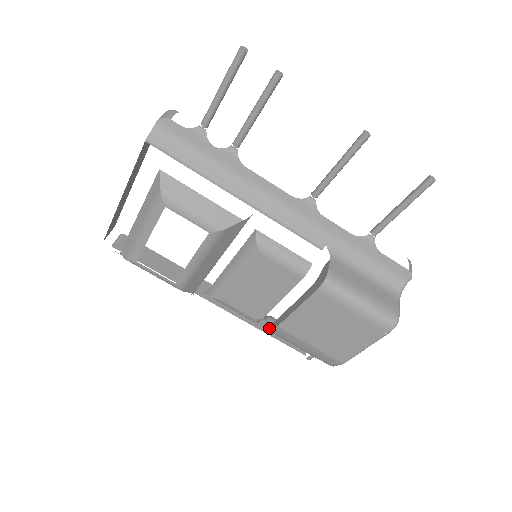
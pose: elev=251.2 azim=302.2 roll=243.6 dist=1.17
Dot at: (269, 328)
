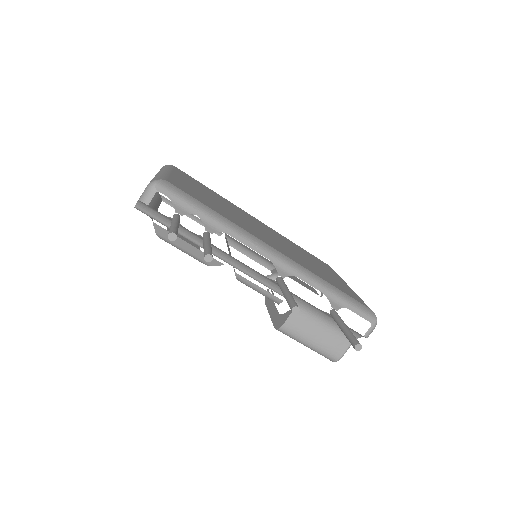
Dot at: occluded
